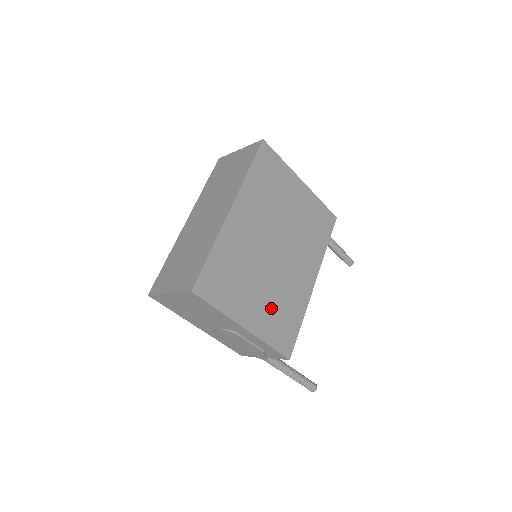
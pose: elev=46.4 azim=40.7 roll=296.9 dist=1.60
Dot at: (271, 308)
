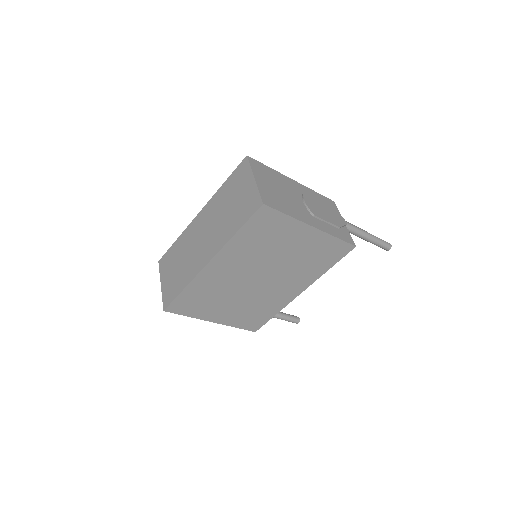
Dot at: (243, 311)
